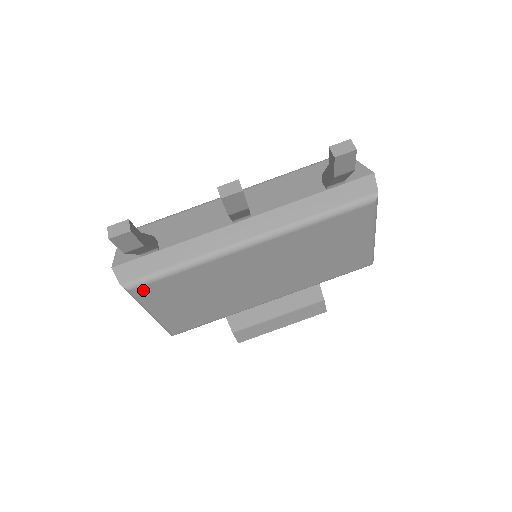
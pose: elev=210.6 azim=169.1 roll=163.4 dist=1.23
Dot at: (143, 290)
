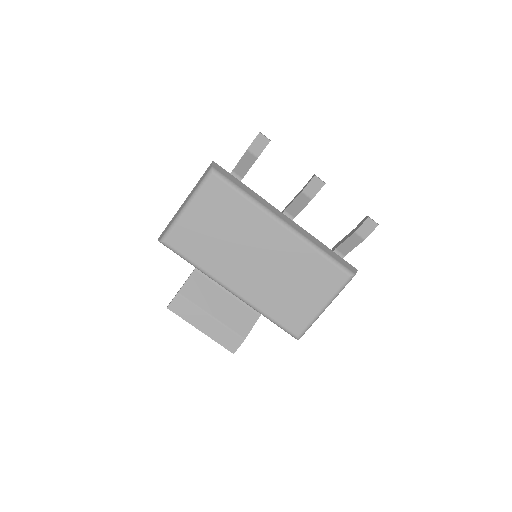
Dot at: (215, 182)
